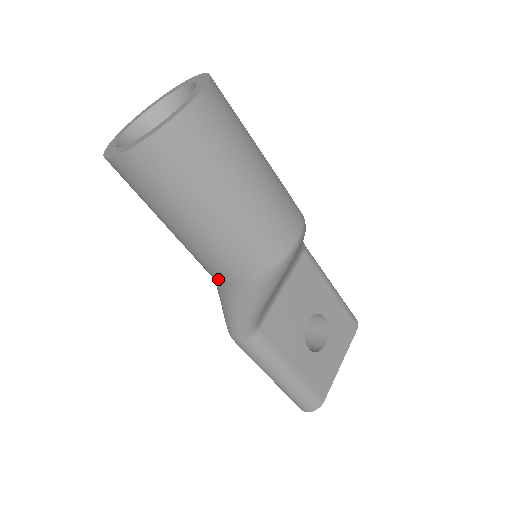
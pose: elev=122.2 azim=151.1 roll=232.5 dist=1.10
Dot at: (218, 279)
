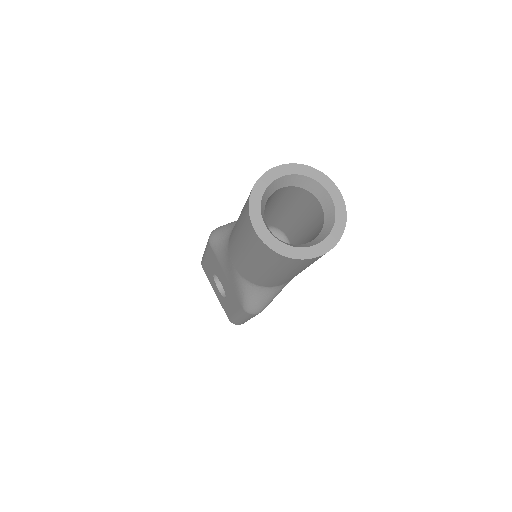
Dot at: occluded
